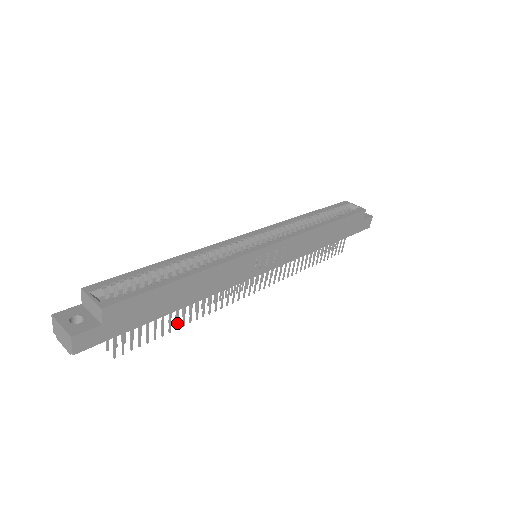
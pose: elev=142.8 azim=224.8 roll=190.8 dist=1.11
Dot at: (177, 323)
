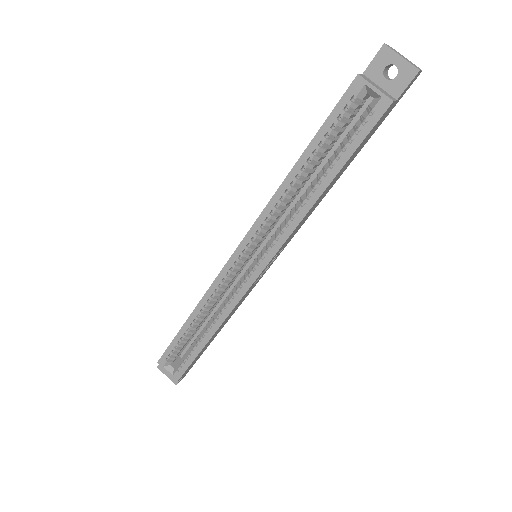
Dot at: occluded
